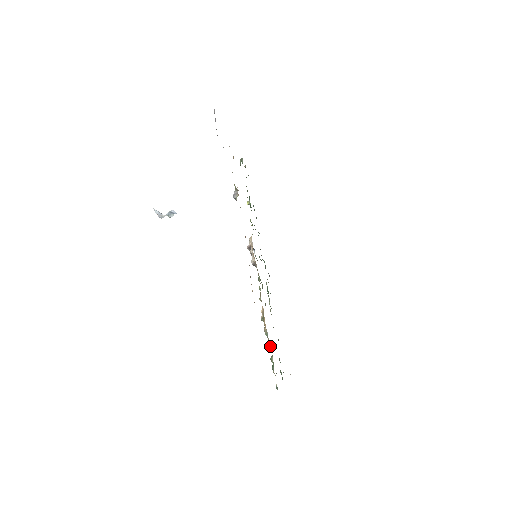
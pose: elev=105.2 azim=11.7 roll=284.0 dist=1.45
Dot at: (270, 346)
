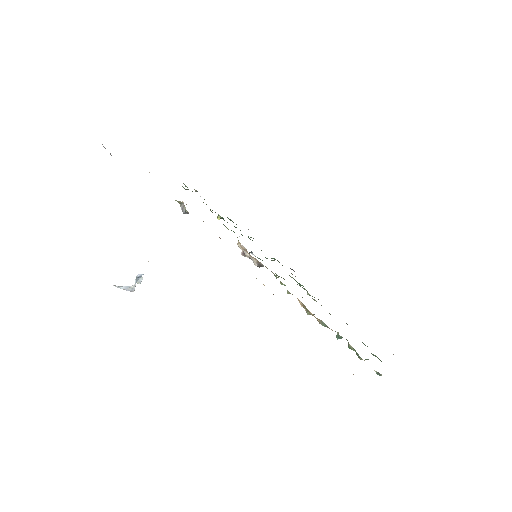
Dot at: (337, 334)
